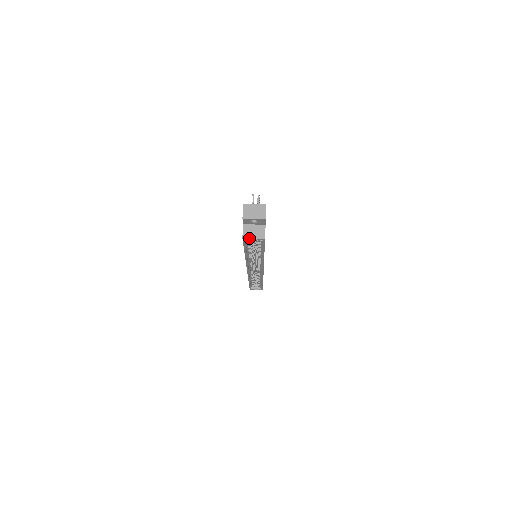
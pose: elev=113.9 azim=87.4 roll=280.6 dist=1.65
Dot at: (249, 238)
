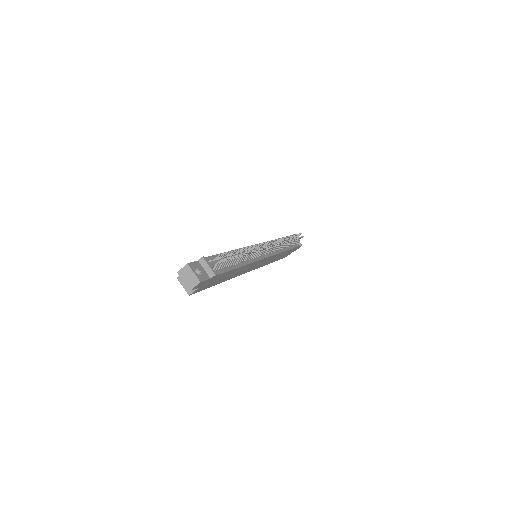
Dot at: (181, 283)
